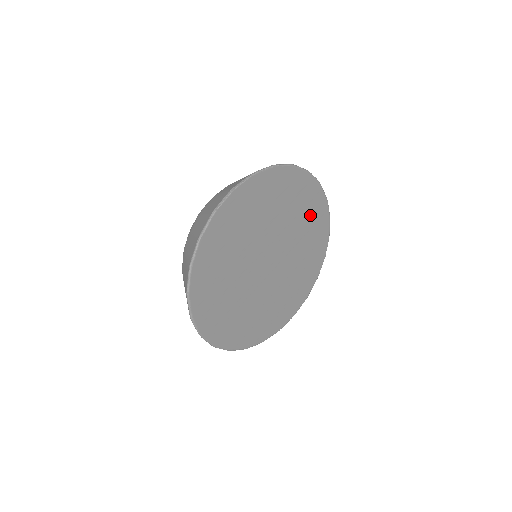
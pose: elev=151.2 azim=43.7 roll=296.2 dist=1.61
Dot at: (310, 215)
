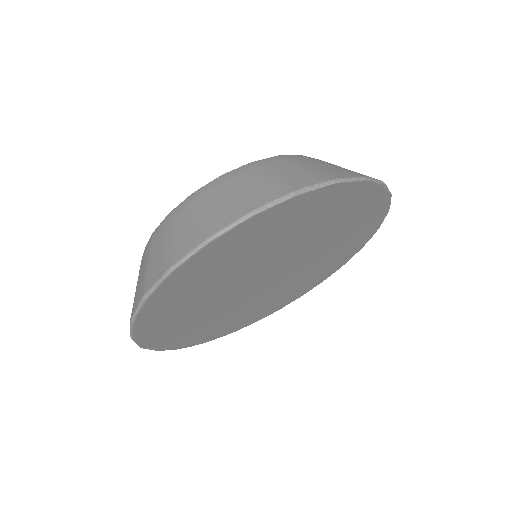
Dot at: (350, 239)
